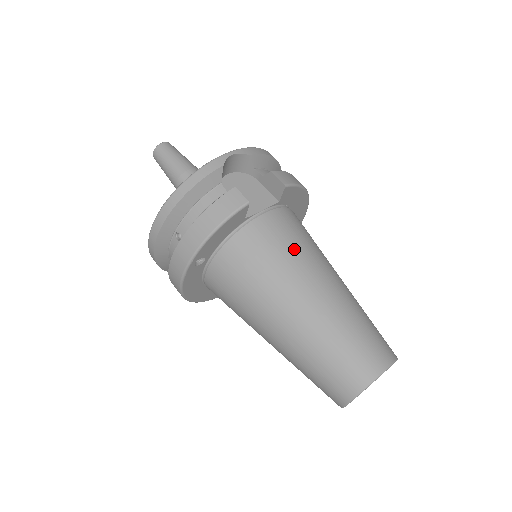
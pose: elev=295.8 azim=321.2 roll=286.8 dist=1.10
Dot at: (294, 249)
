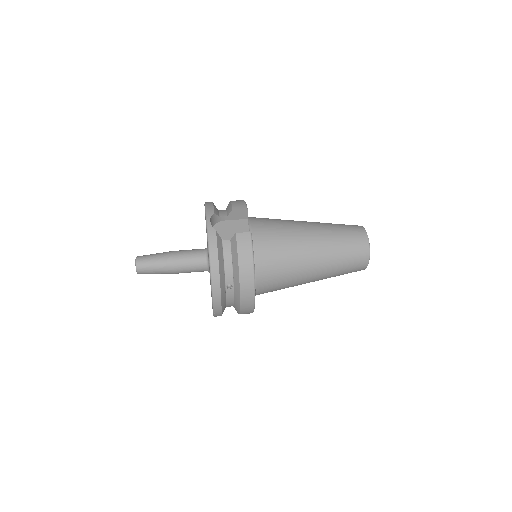
Dot at: (282, 231)
